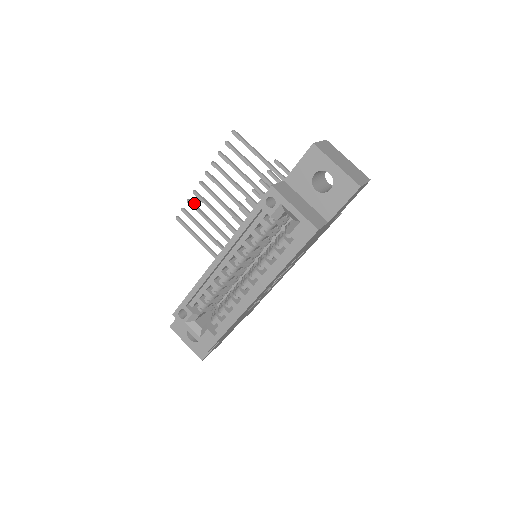
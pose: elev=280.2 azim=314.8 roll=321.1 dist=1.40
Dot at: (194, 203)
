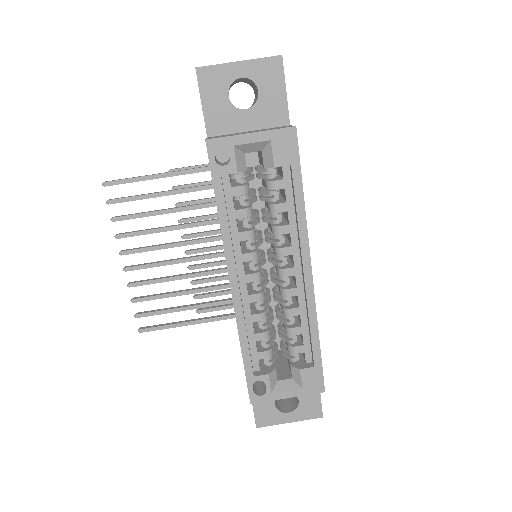
Dot at: (140, 296)
